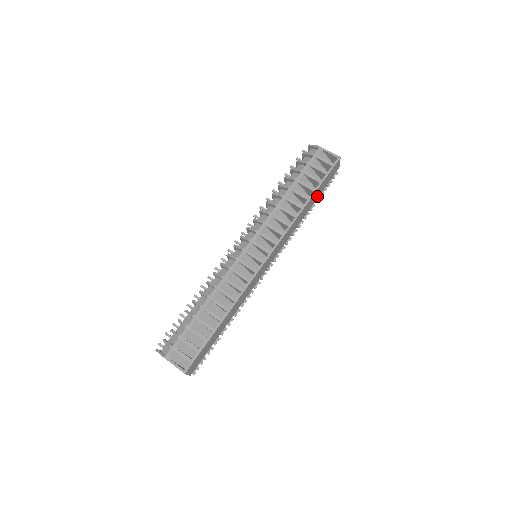
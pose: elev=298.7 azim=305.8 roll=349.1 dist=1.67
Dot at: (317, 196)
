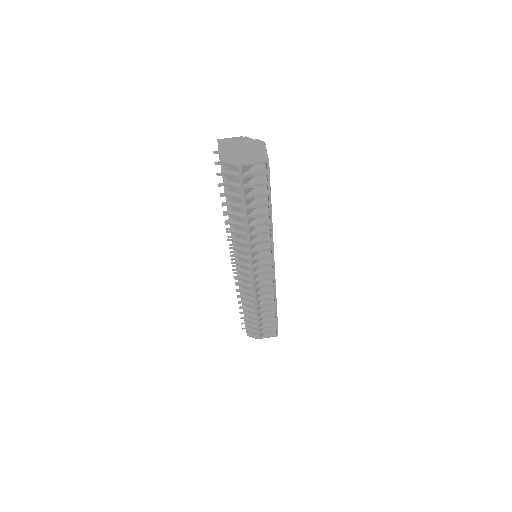
Dot at: occluded
